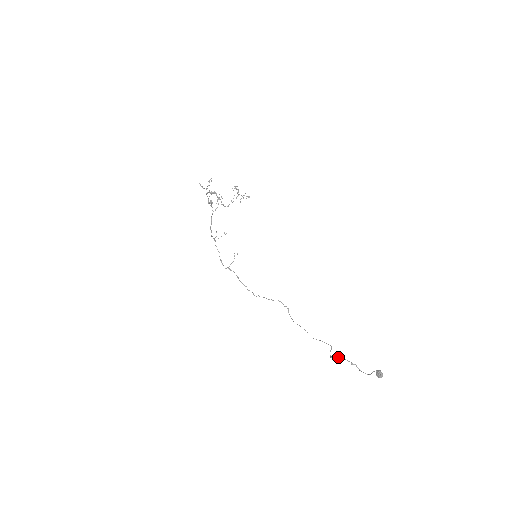
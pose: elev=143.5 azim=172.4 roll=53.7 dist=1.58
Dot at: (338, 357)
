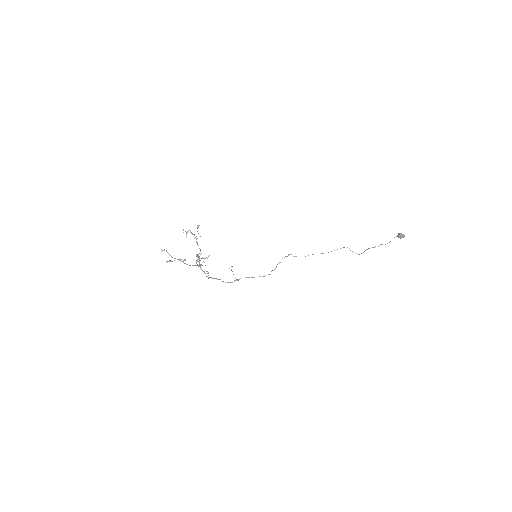
Dot at: occluded
